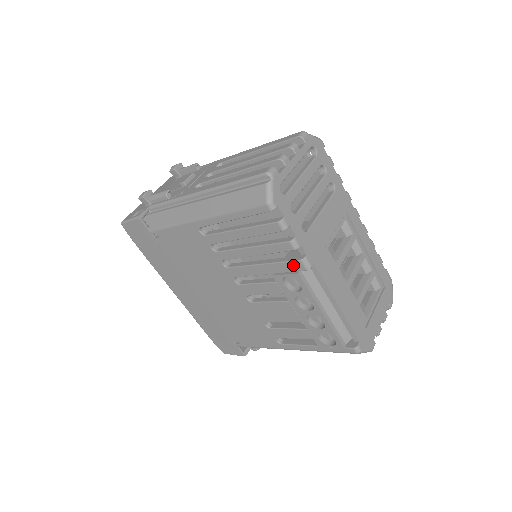
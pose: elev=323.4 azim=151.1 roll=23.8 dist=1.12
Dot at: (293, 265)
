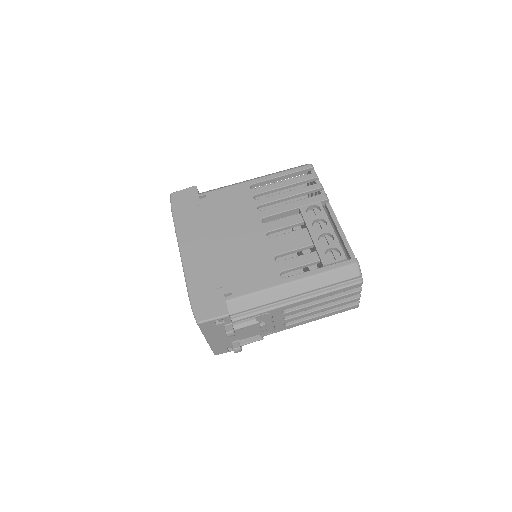
Dot at: (318, 197)
